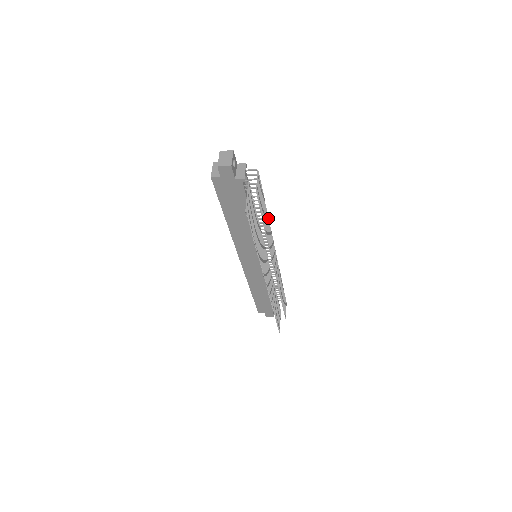
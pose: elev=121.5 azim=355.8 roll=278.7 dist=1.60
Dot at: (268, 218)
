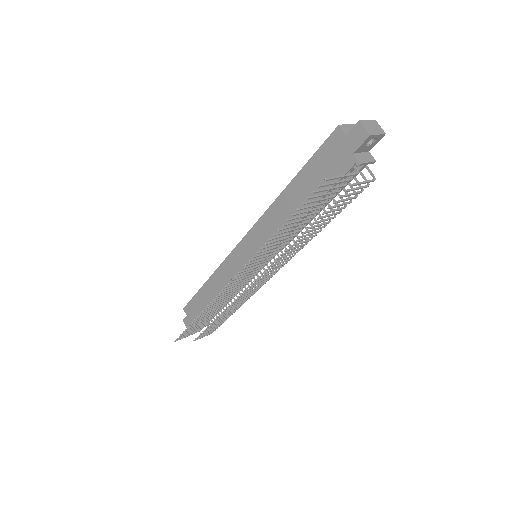
Dot at: (315, 235)
